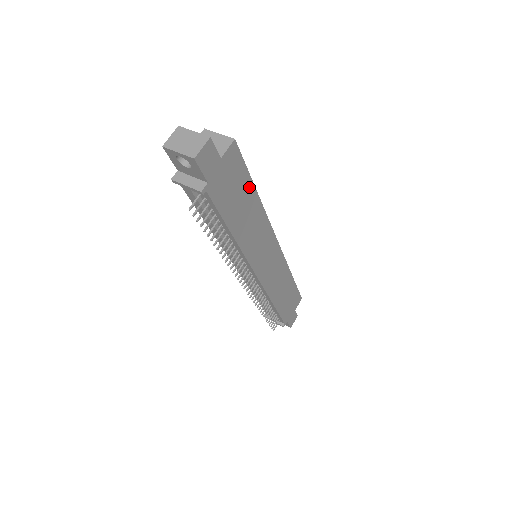
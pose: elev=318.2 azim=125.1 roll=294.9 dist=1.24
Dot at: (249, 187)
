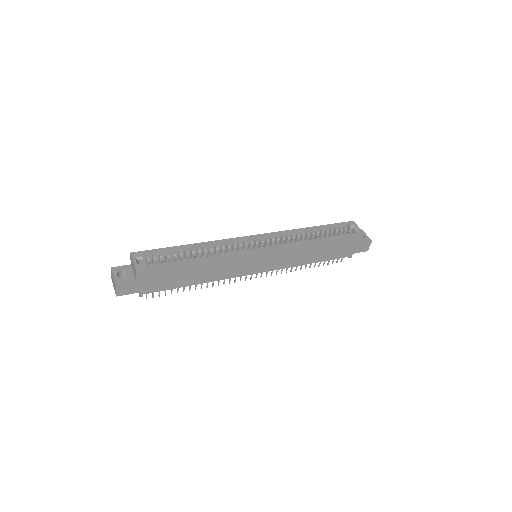
Dot at: (182, 266)
